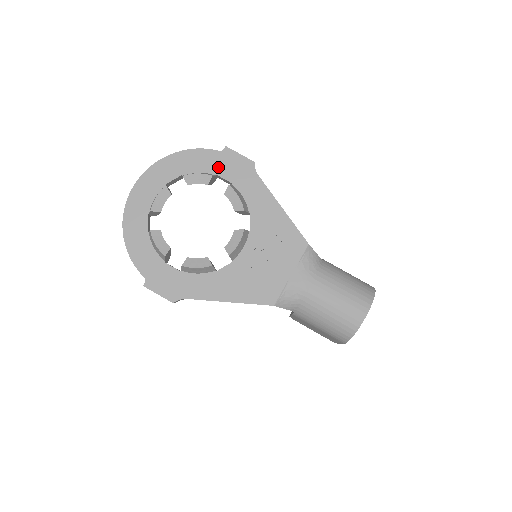
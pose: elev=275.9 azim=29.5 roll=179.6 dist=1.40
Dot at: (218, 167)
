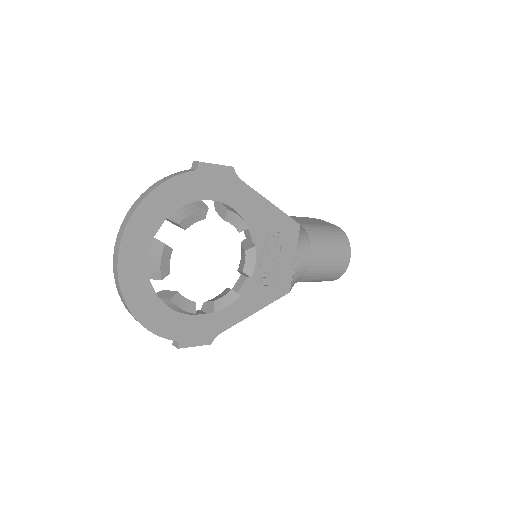
Dot at: (200, 190)
